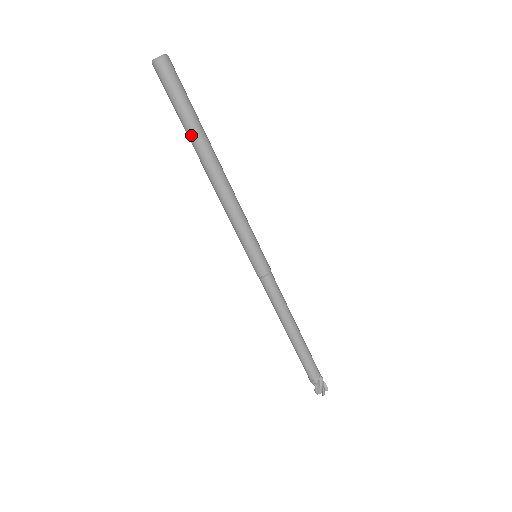
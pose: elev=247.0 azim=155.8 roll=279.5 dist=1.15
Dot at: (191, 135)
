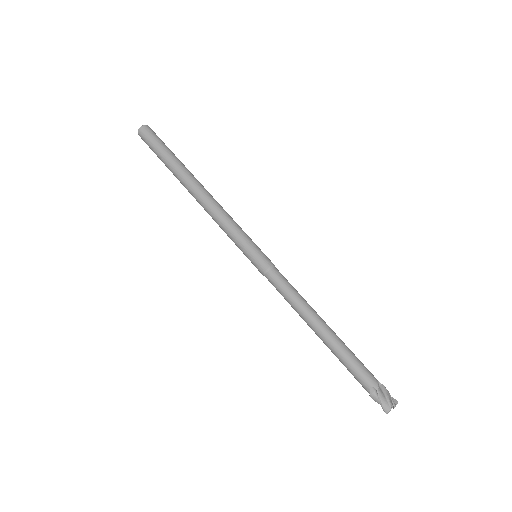
Dot at: (174, 167)
